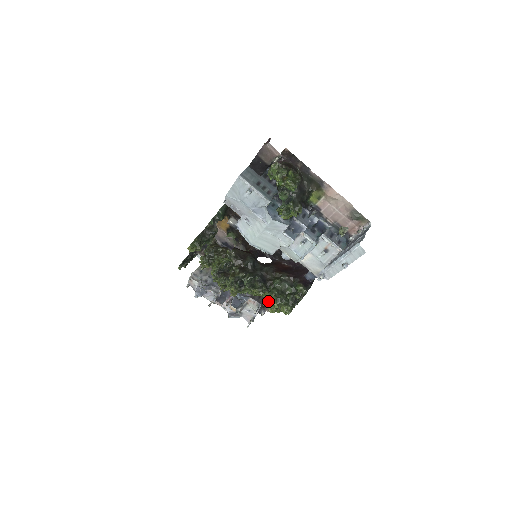
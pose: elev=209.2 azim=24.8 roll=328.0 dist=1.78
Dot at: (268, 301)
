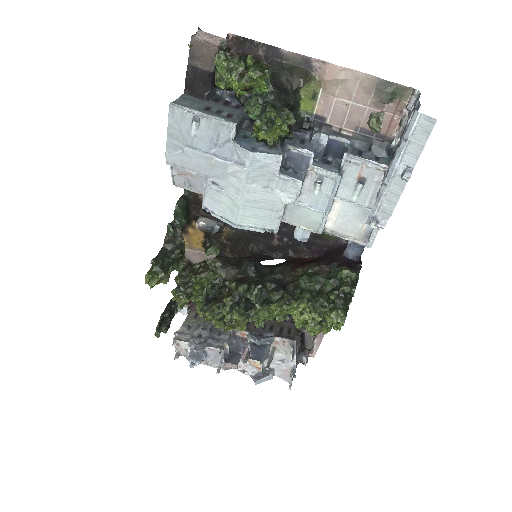
Dot at: (301, 315)
